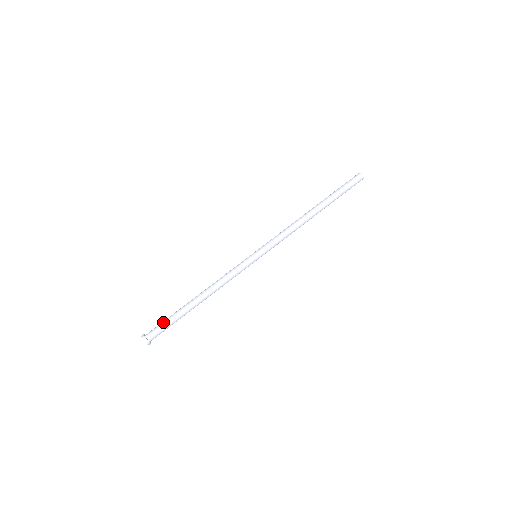
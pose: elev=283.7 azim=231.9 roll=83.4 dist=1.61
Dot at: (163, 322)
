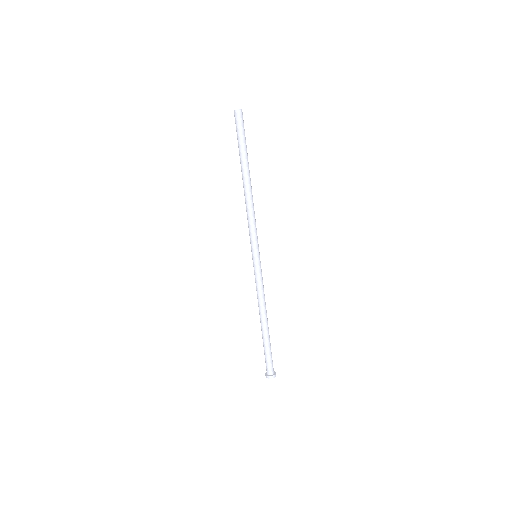
Dot at: occluded
